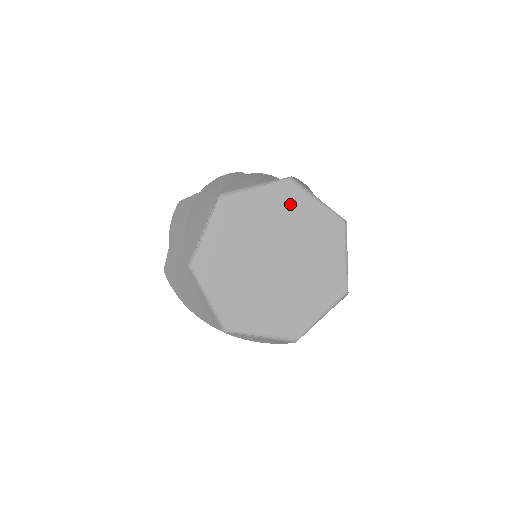
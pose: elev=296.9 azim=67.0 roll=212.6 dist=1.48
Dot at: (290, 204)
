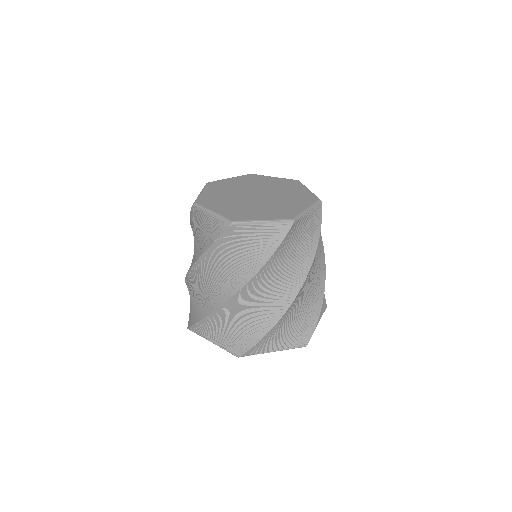
Dot at: (289, 185)
